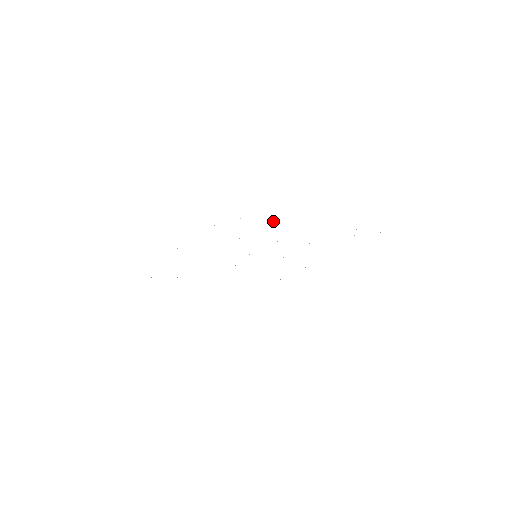
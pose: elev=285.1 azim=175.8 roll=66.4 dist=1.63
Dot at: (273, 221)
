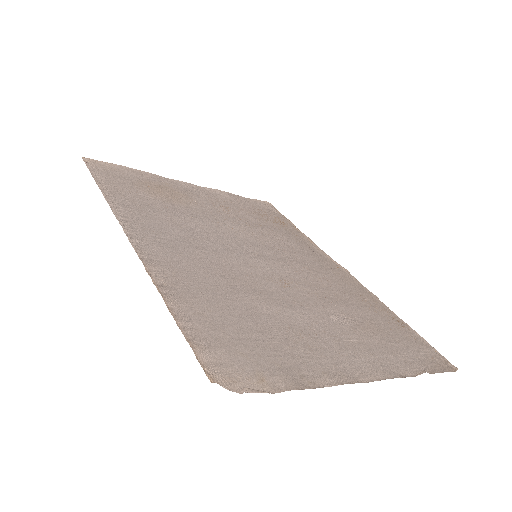
Dot at: (316, 371)
